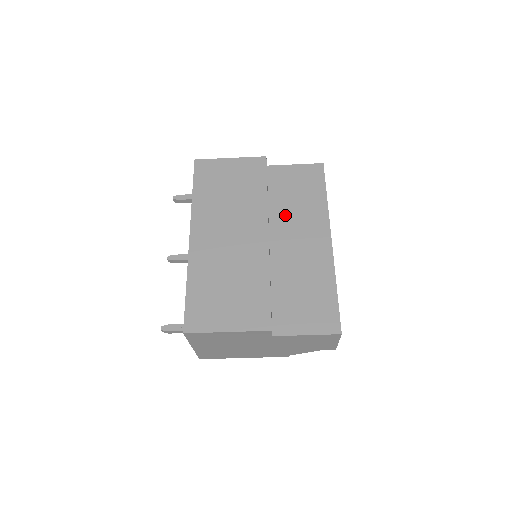
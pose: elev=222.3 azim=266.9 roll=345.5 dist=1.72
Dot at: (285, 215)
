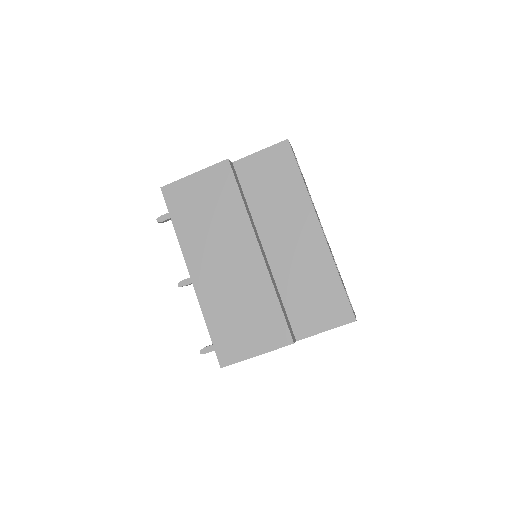
Dot at: (269, 215)
